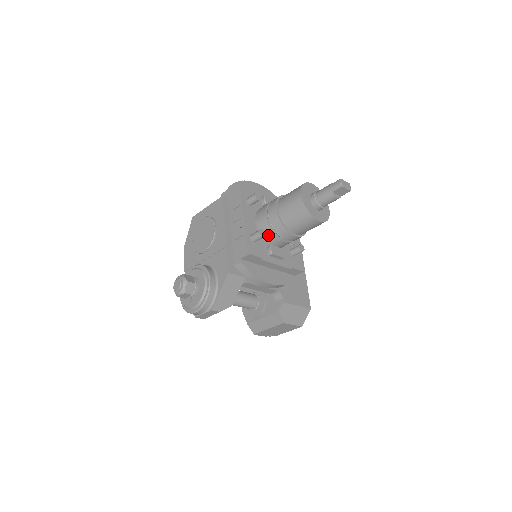
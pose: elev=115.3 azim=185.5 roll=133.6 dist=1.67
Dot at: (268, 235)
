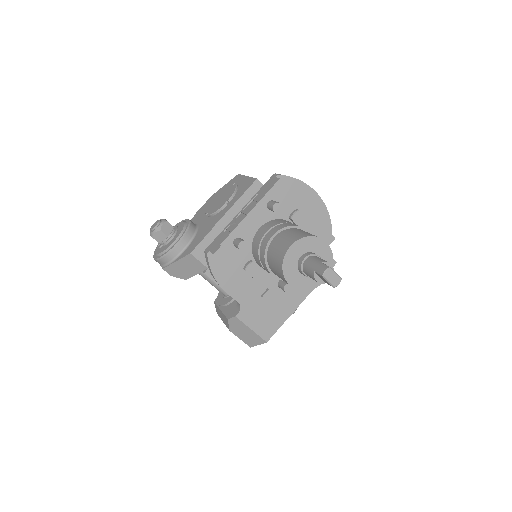
Dot at: (255, 251)
